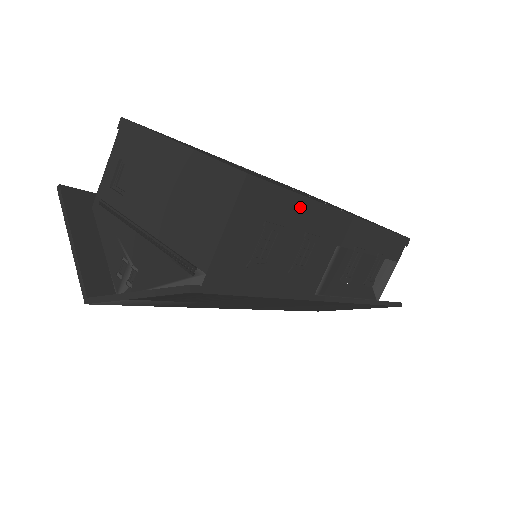
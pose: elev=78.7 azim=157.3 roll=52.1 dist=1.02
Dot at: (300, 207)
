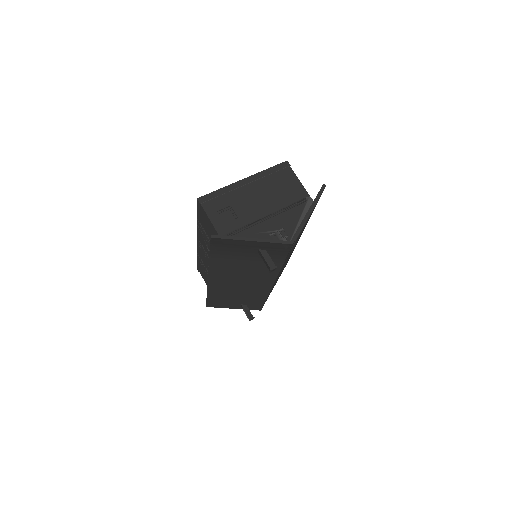
Dot at: occluded
